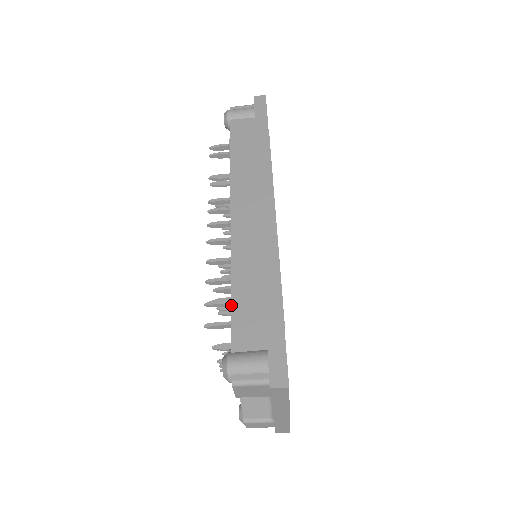
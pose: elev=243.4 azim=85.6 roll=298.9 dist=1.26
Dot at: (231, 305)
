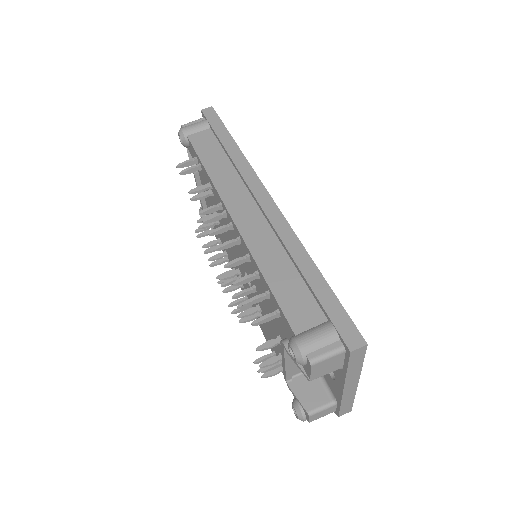
Dot at: (273, 294)
